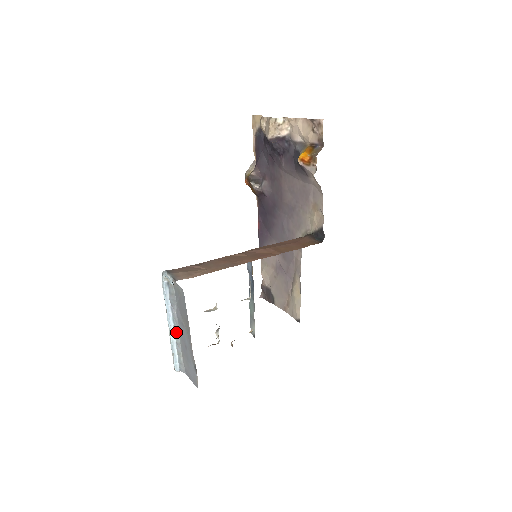
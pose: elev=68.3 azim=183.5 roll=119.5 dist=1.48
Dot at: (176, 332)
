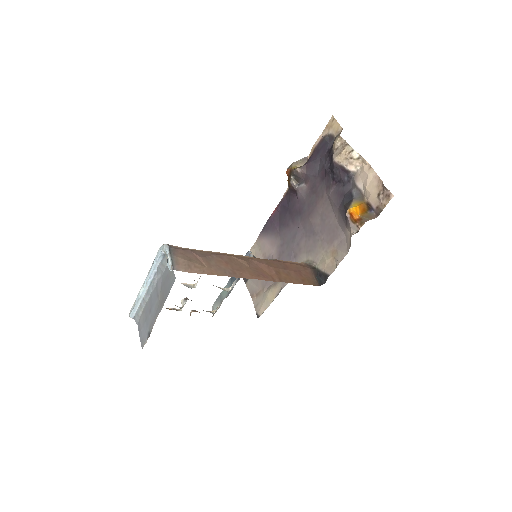
Dot at: (148, 292)
